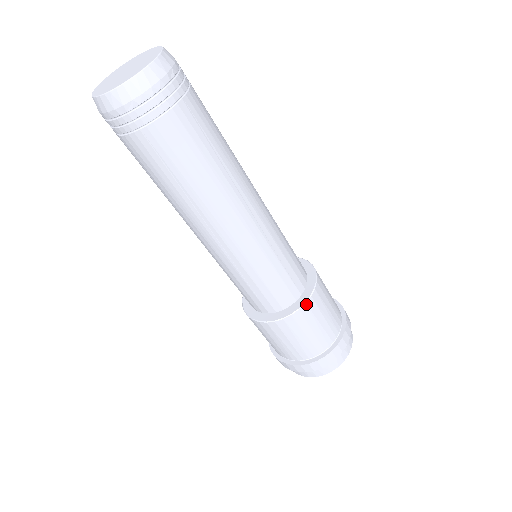
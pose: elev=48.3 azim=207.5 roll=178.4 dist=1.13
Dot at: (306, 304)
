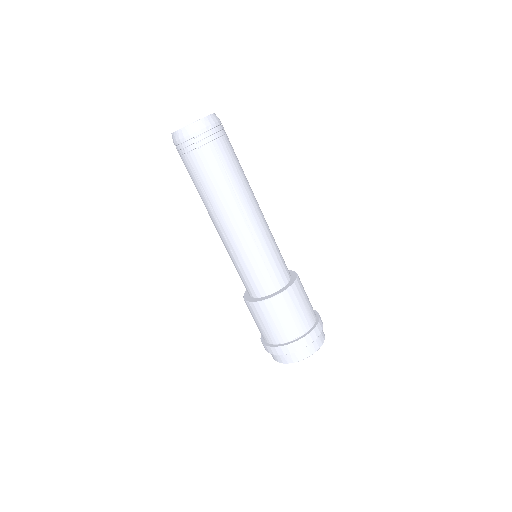
Dot at: (276, 297)
